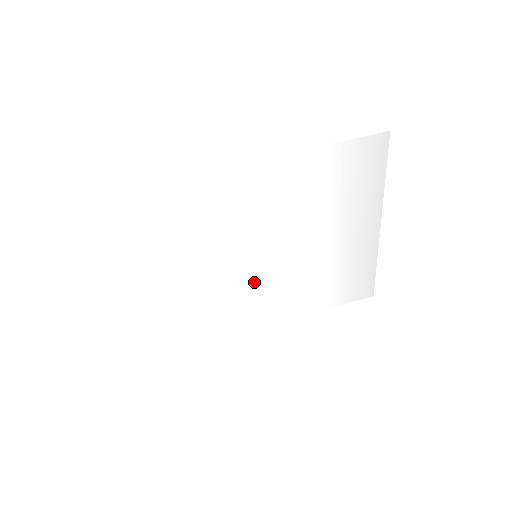
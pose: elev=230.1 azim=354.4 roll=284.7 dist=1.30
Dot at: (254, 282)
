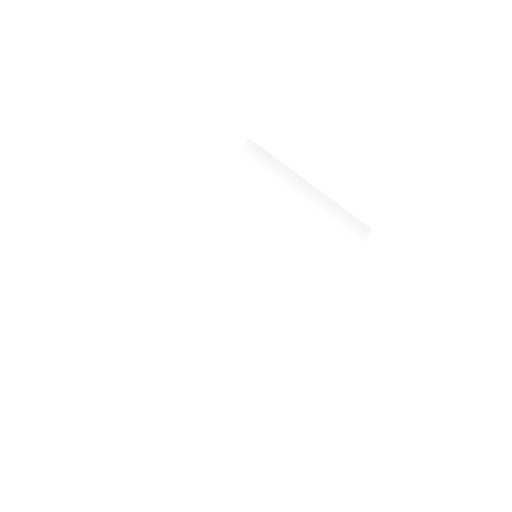
Dot at: (276, 276)
